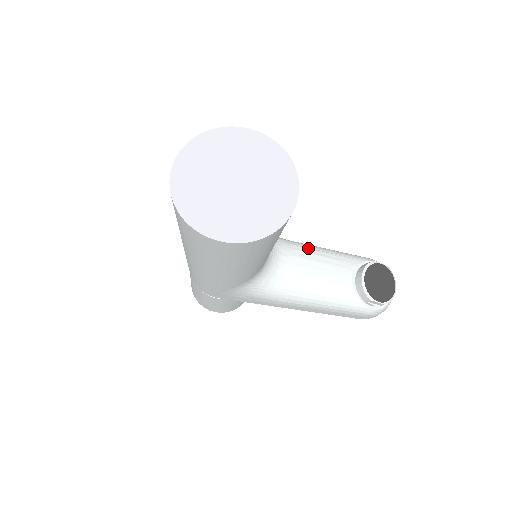
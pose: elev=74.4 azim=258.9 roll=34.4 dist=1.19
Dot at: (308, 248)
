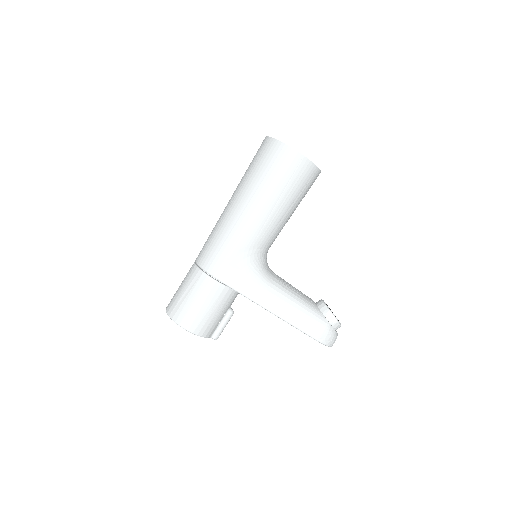
Dot at: occluded
